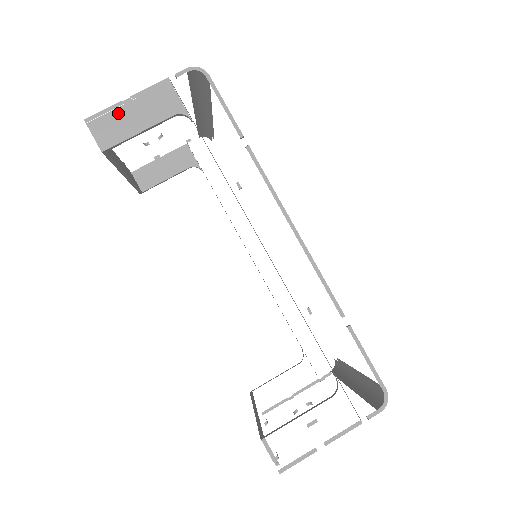
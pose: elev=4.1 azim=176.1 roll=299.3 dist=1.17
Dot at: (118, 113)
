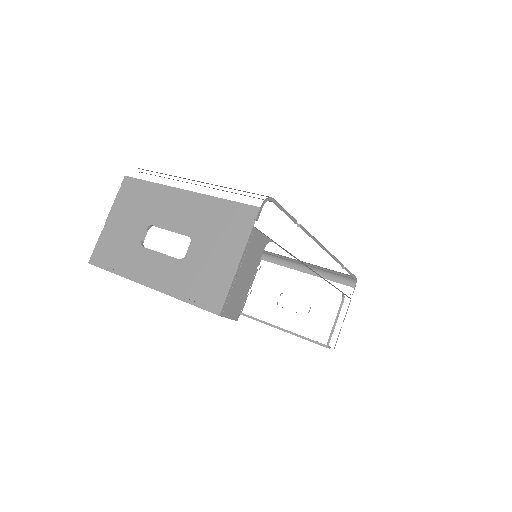
Dot at: (236, 286)
